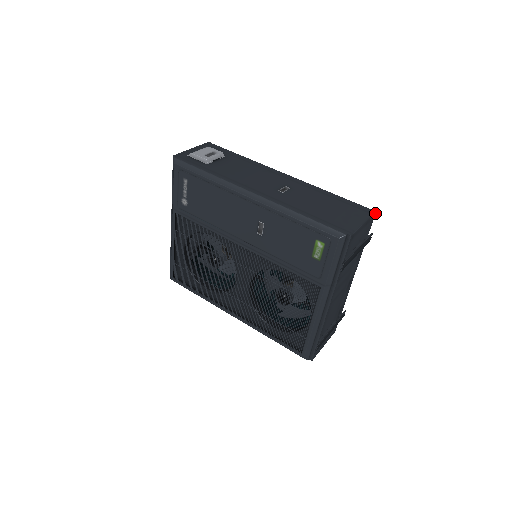
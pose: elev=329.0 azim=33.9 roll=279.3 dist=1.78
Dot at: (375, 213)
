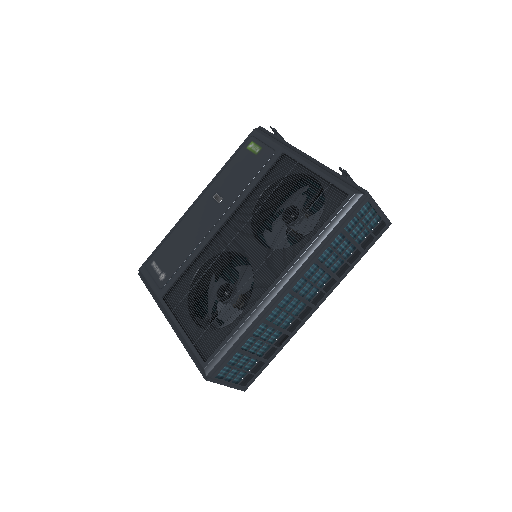
Dot at: occluded
